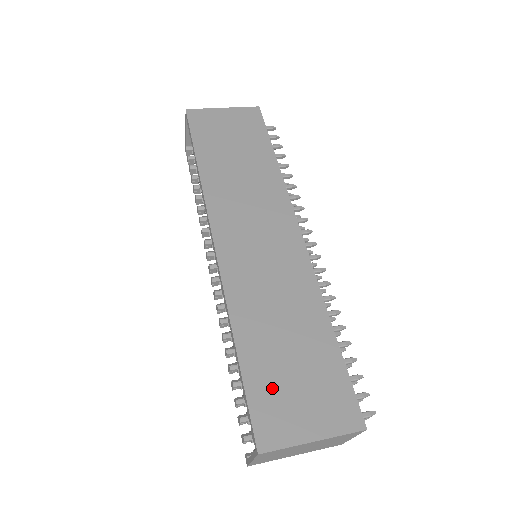
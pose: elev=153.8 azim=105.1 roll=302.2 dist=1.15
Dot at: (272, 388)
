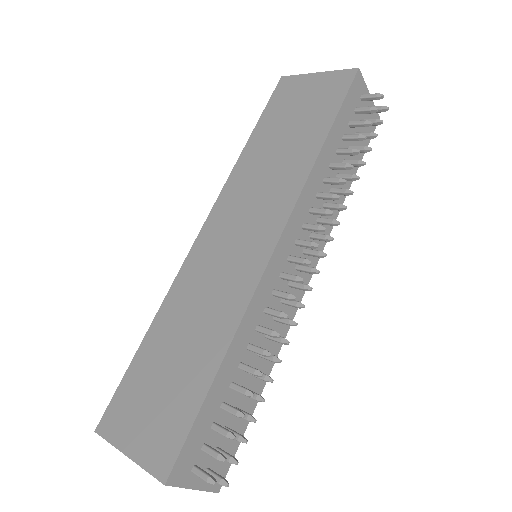
Dot at: (138, 387)
